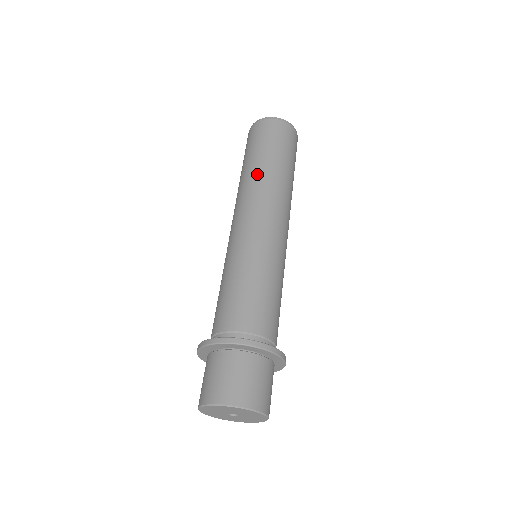
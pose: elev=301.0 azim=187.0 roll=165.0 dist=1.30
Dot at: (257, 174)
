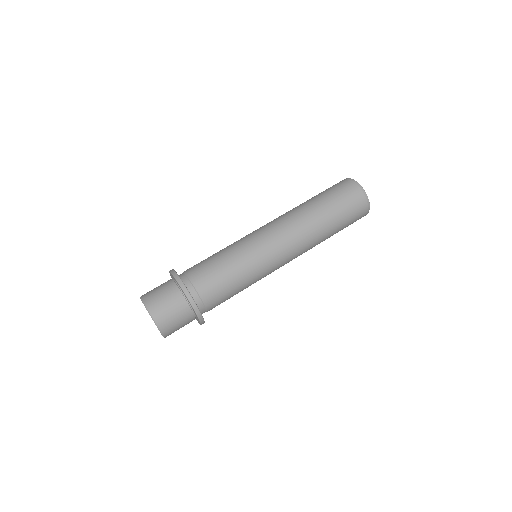
Dot at: (295, 207)
